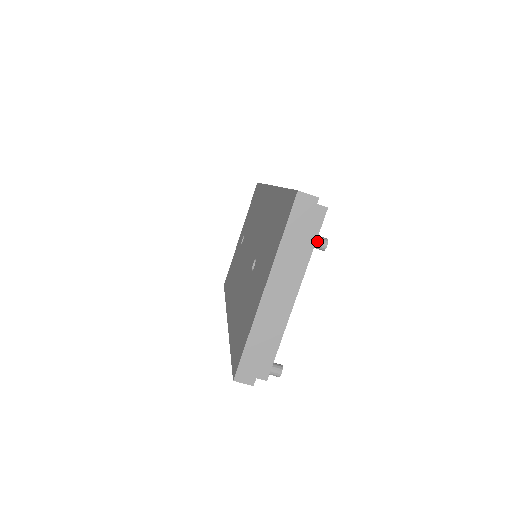
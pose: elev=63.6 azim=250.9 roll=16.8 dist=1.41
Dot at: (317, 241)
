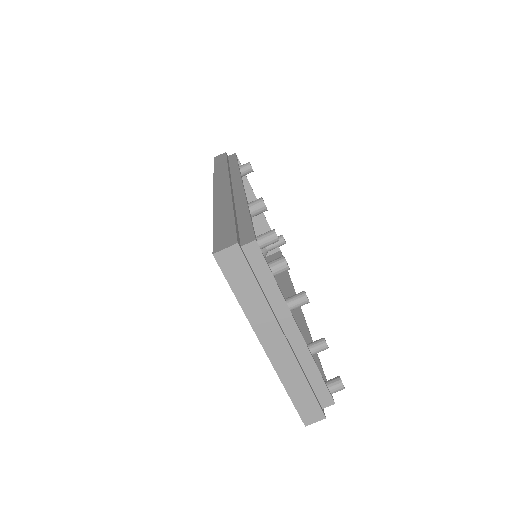
Dot at: (275, 270)
